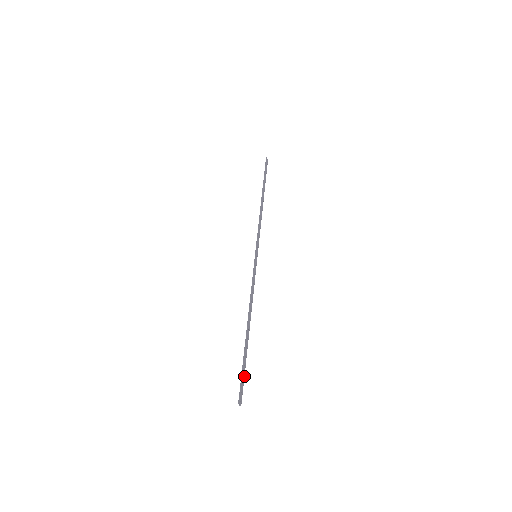
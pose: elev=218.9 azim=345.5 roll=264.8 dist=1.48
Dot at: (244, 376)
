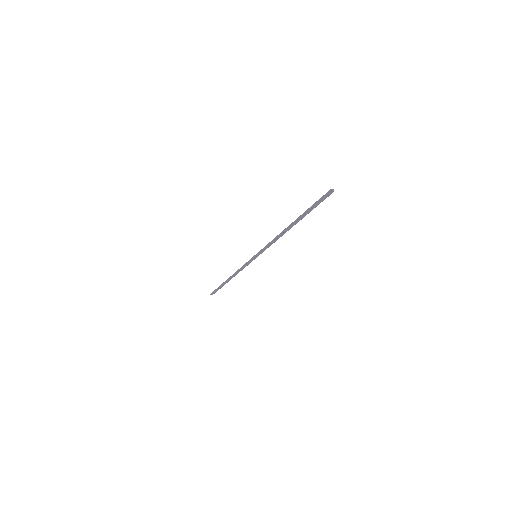
Dot at: occluded
